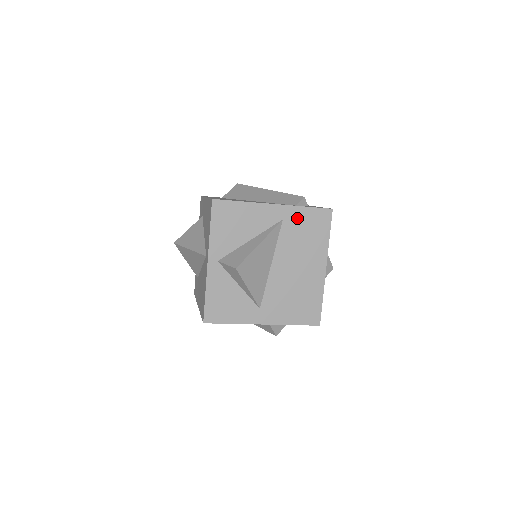
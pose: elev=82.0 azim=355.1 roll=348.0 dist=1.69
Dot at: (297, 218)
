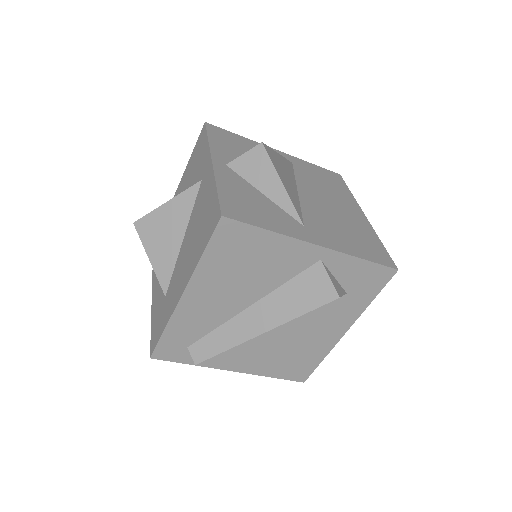
Dot at: (307, 168)
